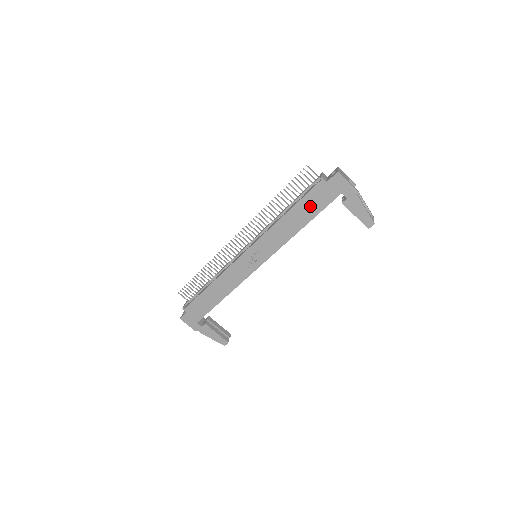
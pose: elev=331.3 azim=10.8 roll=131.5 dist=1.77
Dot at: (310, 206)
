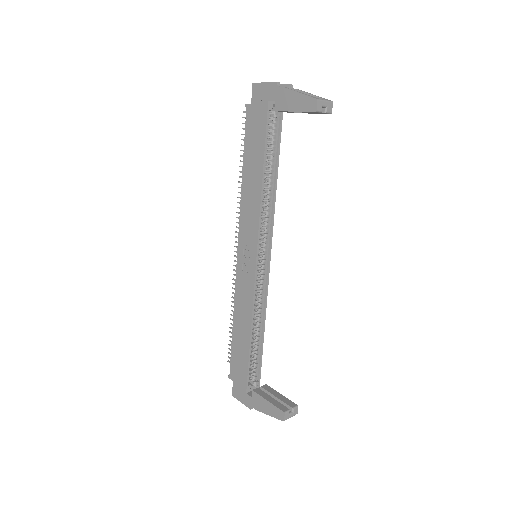
Dot at: (254, 145)
